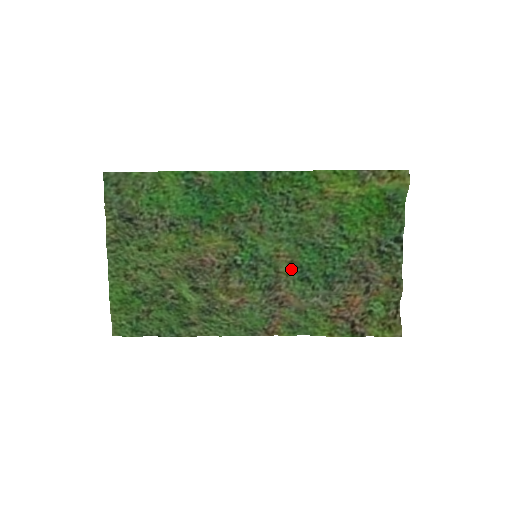
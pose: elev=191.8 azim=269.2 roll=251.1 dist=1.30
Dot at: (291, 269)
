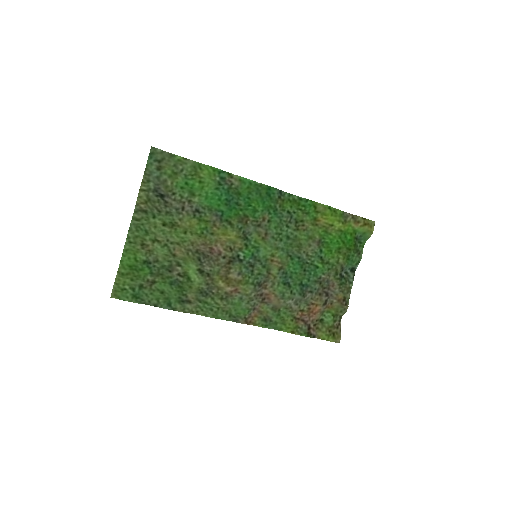
Dot at: (279, 273)
